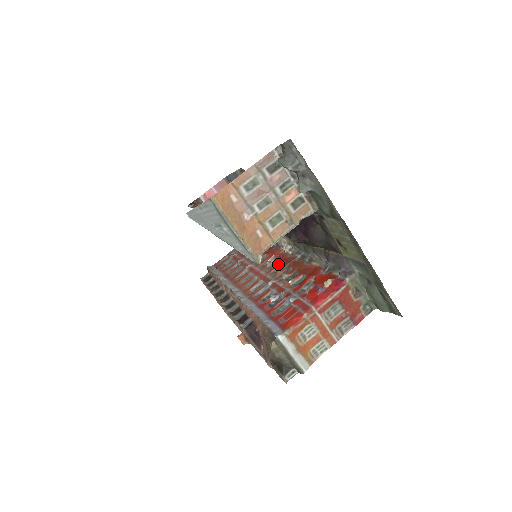
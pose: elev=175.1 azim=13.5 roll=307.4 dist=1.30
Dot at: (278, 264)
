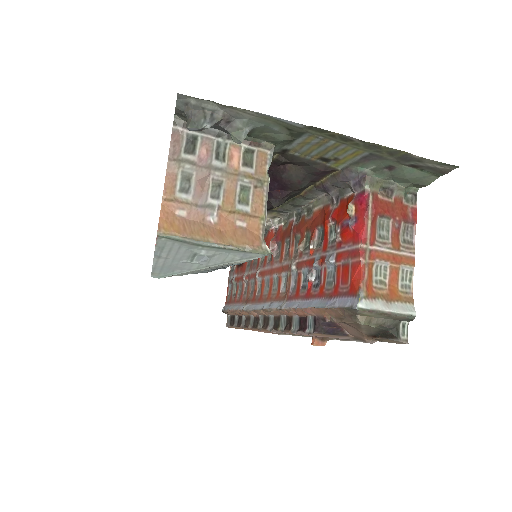
Dot at: (282, 244)
